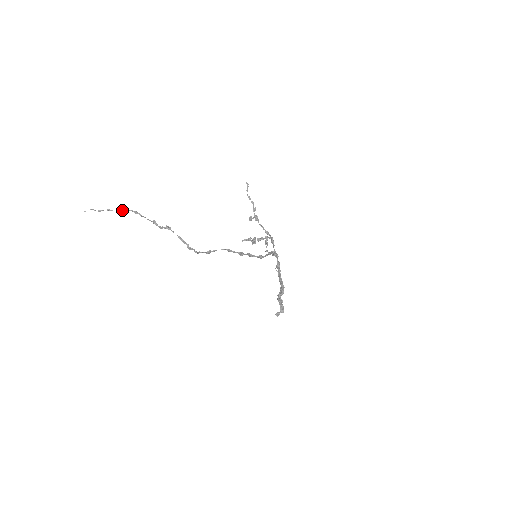
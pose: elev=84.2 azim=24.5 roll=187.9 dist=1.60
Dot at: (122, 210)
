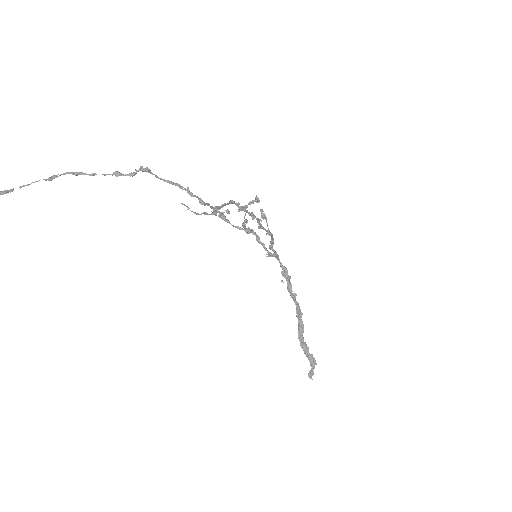
Dot at: (49, 177)
